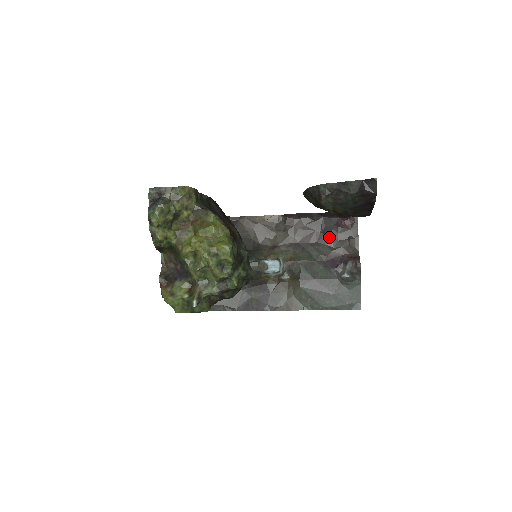
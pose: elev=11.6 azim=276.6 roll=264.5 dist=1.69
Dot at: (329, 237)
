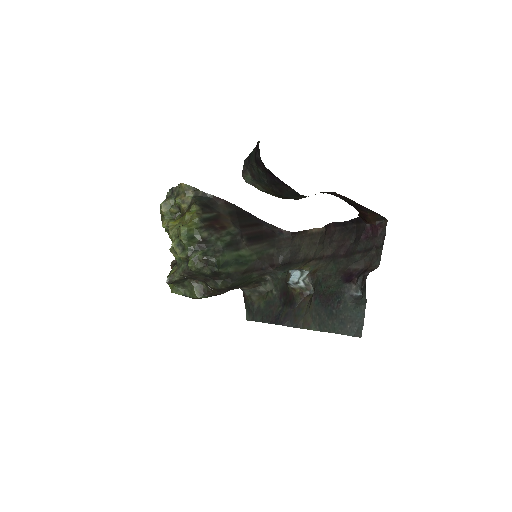
Dot at: (356, 247)
